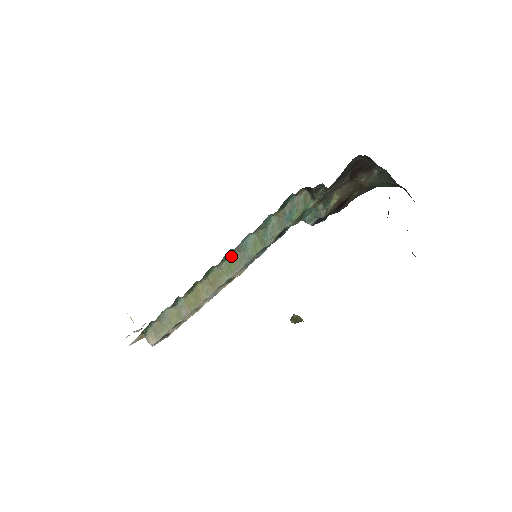
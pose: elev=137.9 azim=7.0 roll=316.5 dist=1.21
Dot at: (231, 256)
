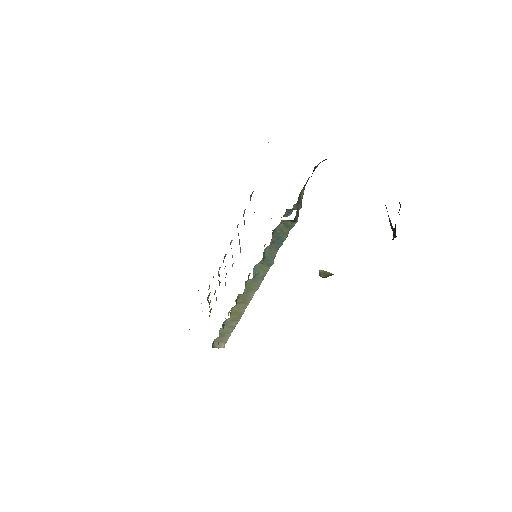
Dot at: (246, 284)
